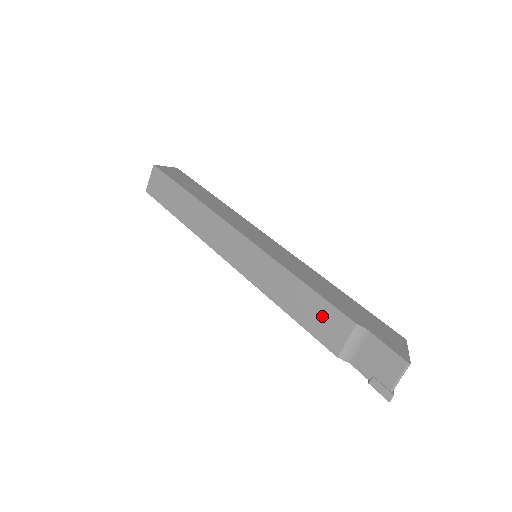
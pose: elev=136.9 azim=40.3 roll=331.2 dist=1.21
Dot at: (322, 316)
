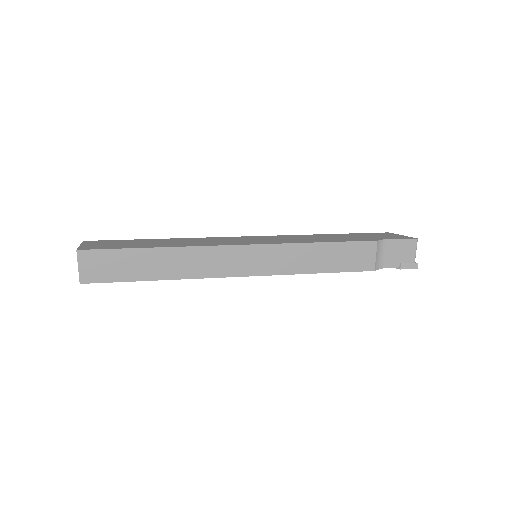
Dot at: (351, 254)
